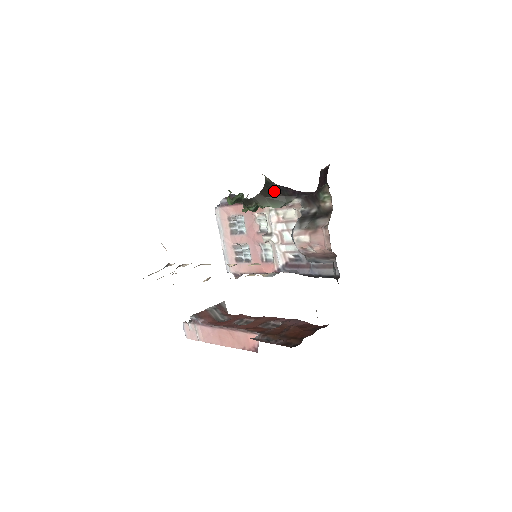
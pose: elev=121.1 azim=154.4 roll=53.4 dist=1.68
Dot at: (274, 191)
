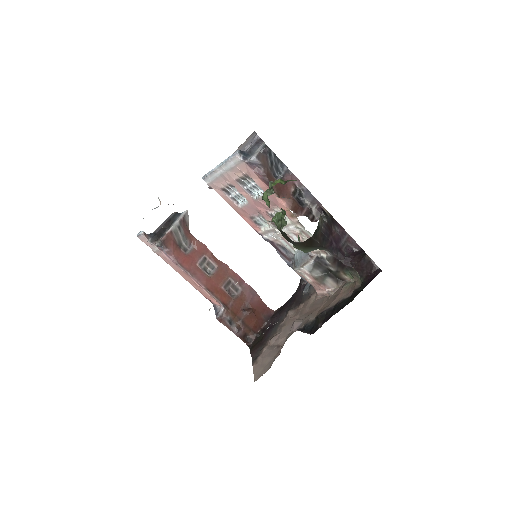
Dot at: (317, 241)
